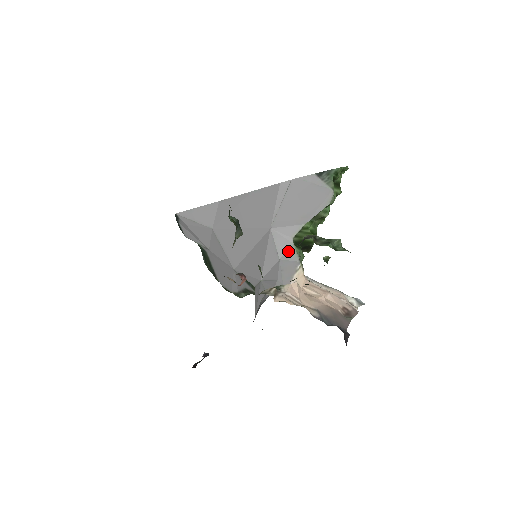
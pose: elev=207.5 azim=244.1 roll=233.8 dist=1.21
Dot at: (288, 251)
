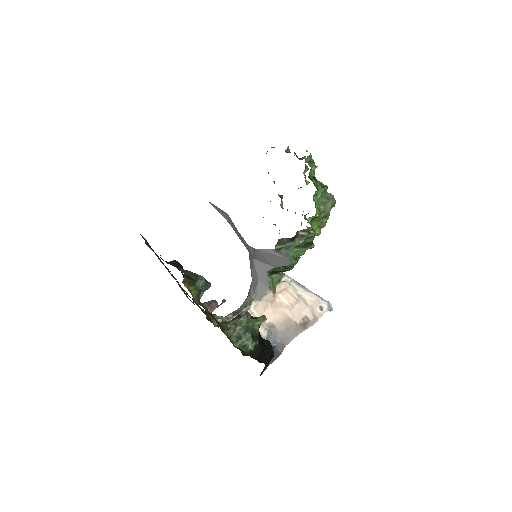
Dot at: (264, 278)
